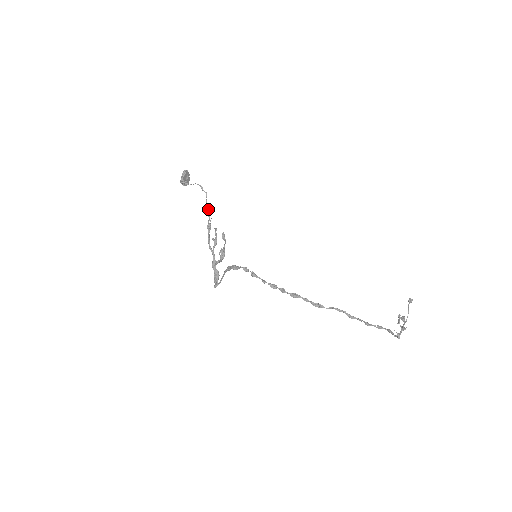
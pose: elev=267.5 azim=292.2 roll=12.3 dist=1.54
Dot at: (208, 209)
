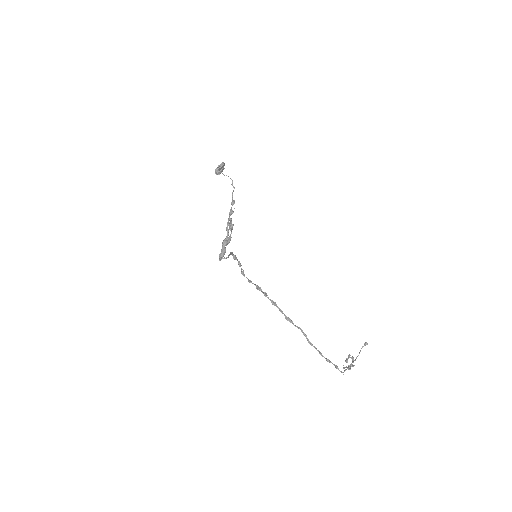
Dot at: (232, 200)
